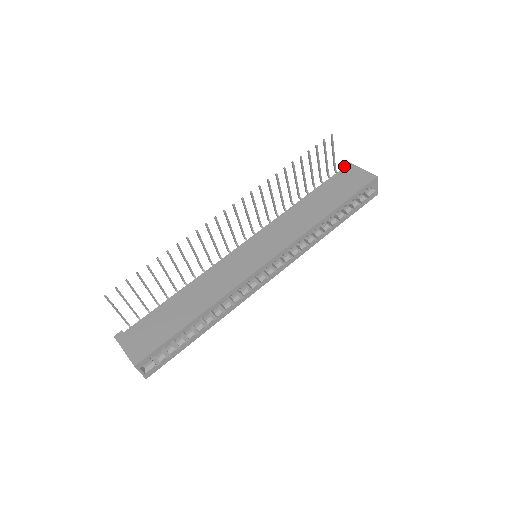
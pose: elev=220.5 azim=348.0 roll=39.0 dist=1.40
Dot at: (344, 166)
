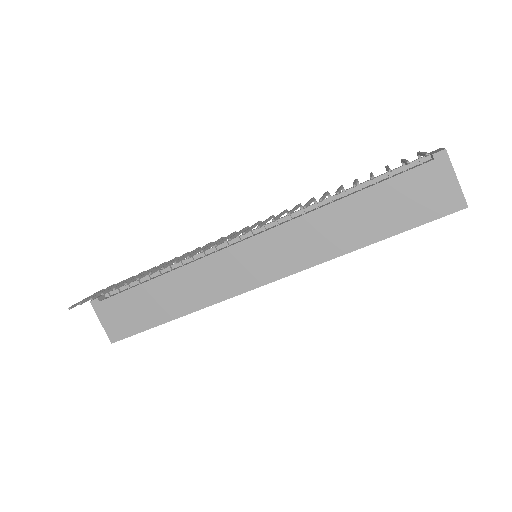
Dot at: (434, 157)
